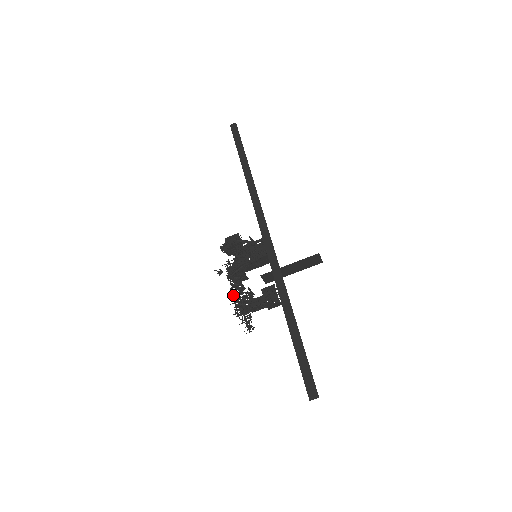
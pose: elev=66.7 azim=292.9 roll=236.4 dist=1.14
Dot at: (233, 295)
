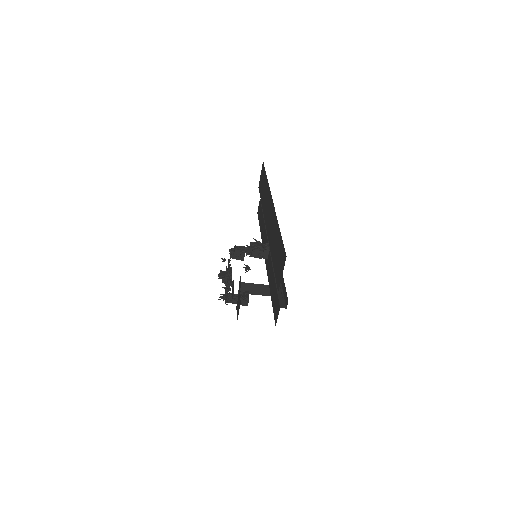
Dot at: (229, 273)
